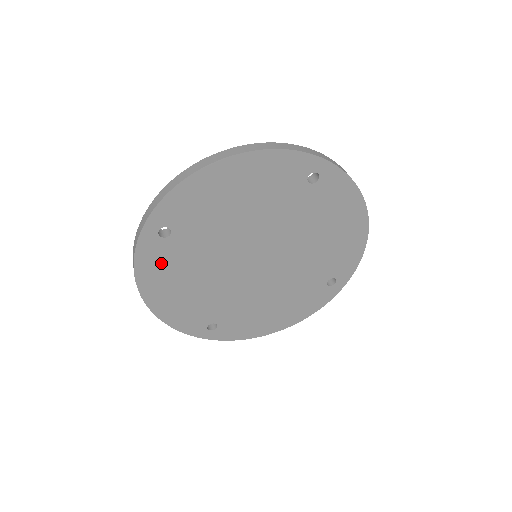
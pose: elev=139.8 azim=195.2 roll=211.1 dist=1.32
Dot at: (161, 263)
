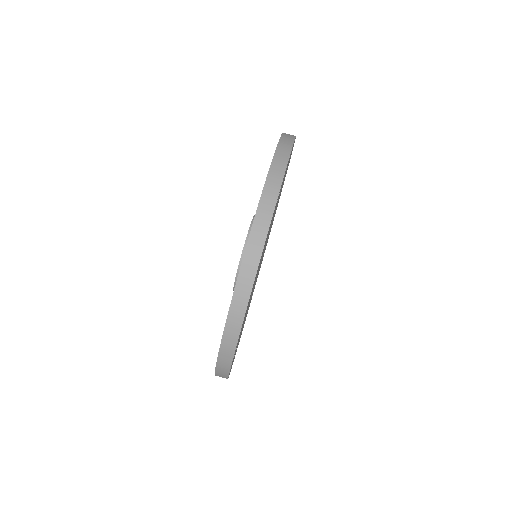
Dot at: (235, 353)
